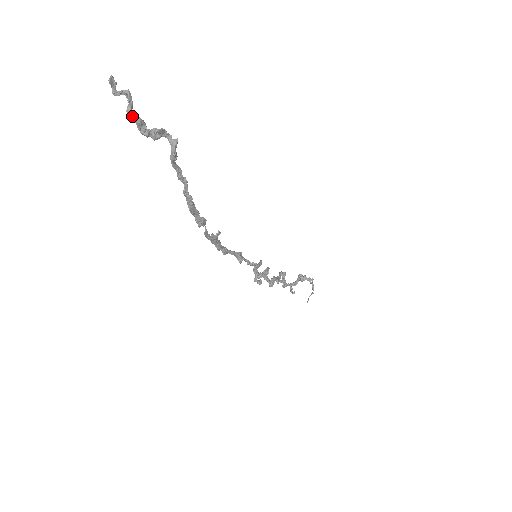
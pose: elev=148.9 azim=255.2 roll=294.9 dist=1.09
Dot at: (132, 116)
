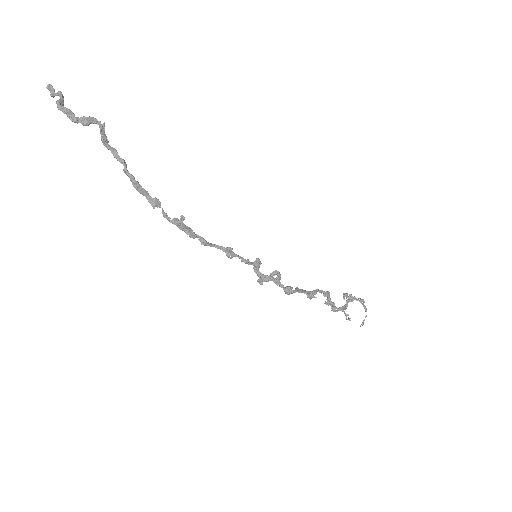
Dot at: (59, 107)
